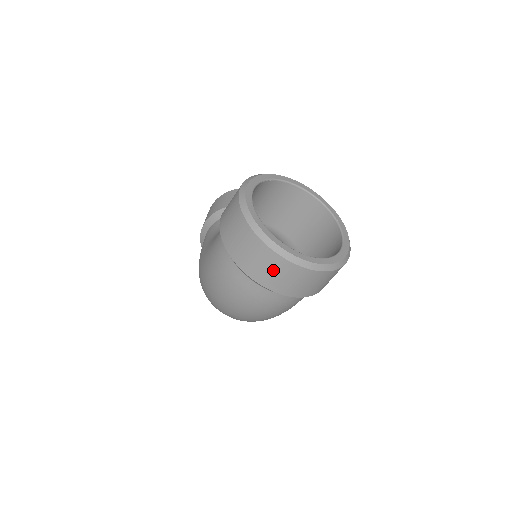
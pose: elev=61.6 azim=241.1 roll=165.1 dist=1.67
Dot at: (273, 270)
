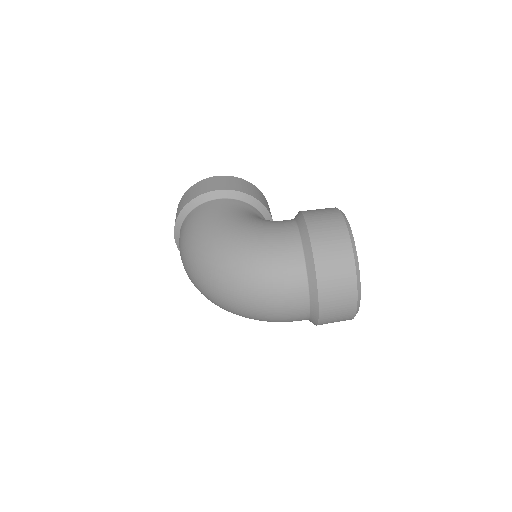
Dot at: (340, 296)
